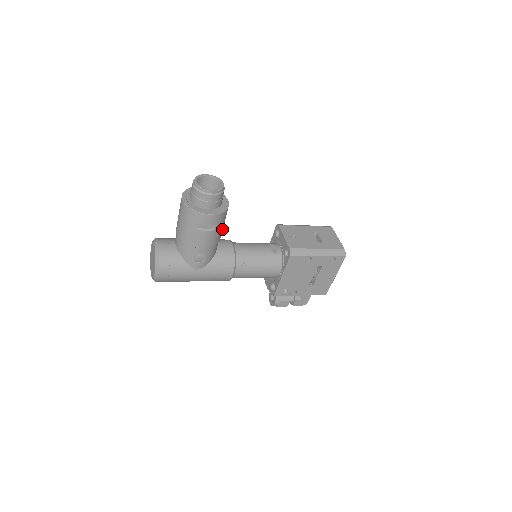
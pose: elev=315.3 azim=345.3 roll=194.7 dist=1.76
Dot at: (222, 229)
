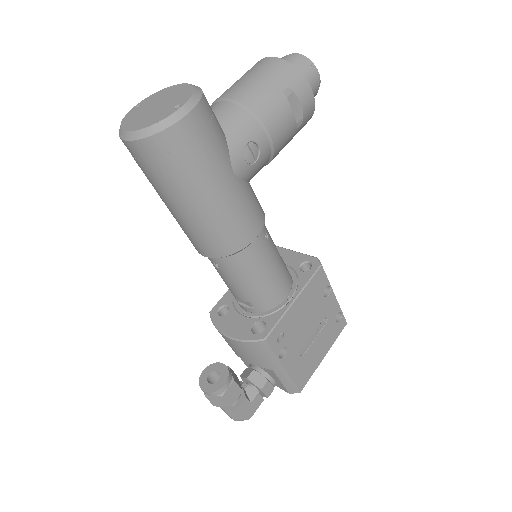
Dot at: occluded
